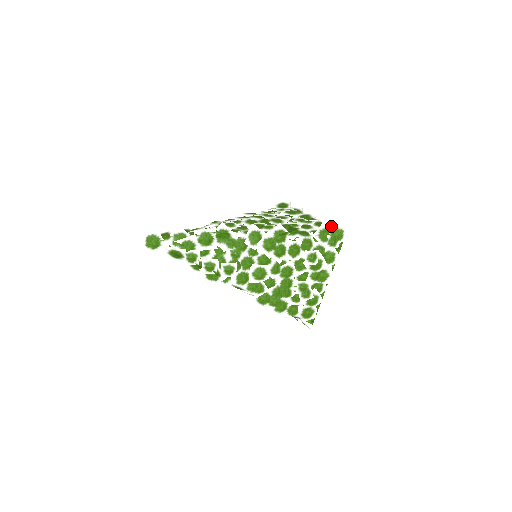
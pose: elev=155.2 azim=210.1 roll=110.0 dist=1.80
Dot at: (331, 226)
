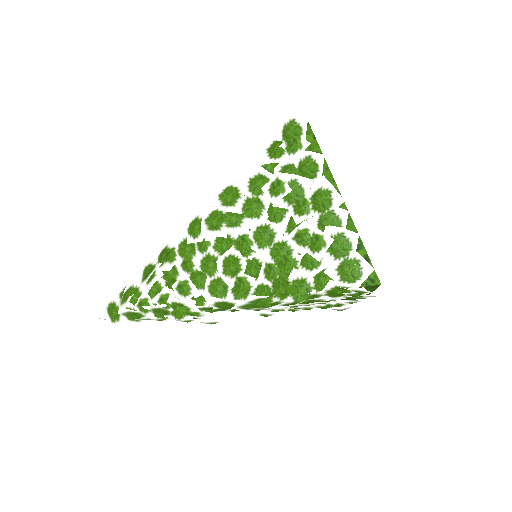
Dot at: (357, 257)
